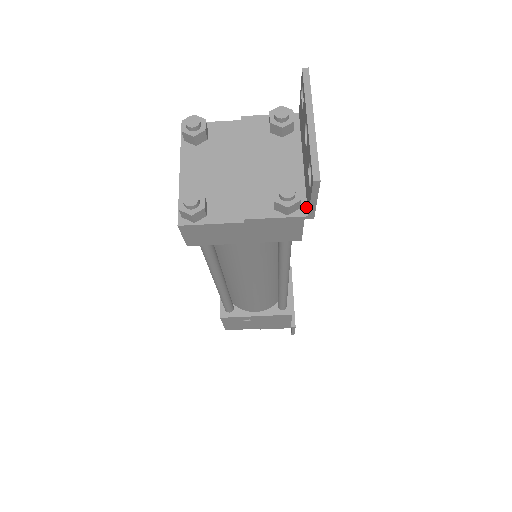
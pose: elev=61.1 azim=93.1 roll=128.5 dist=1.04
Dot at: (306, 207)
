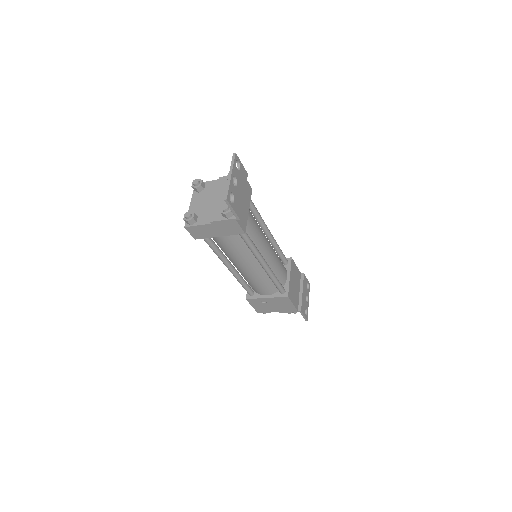
Dot at: occluded
